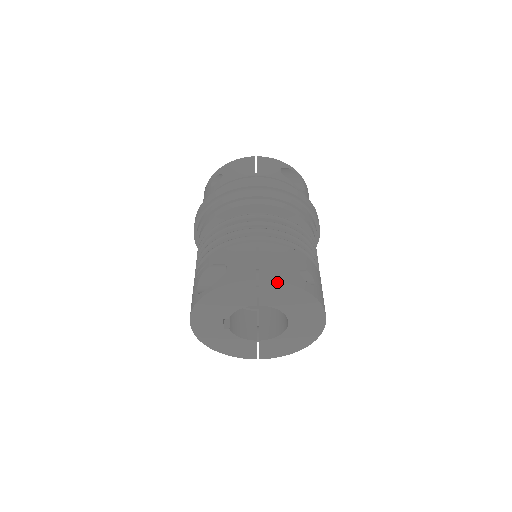
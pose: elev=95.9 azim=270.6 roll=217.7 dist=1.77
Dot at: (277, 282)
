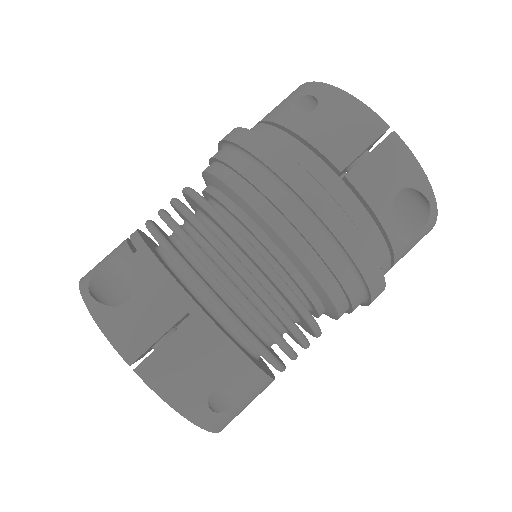
Dot at: (155, 391)
